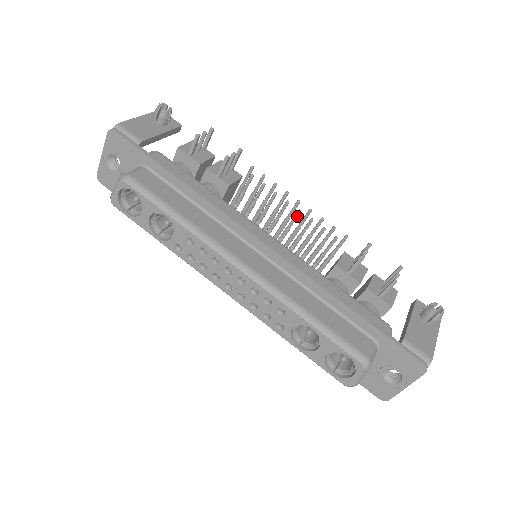
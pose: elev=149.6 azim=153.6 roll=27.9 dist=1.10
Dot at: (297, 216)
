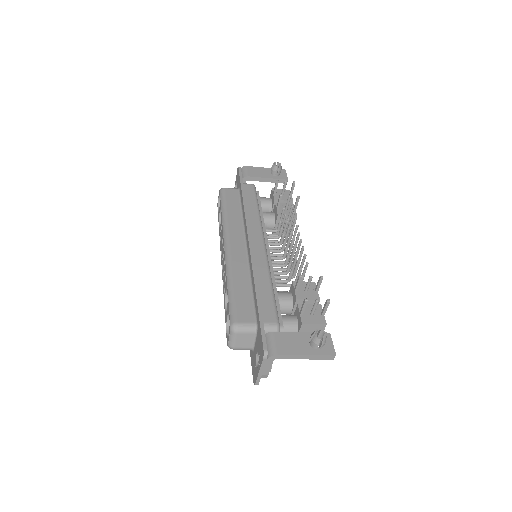
Dot at: (289, 239)
